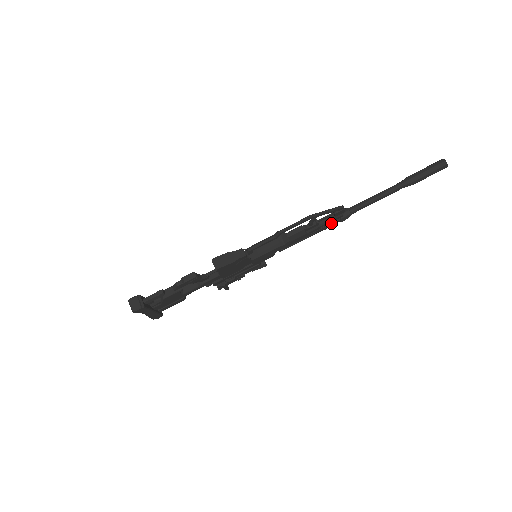
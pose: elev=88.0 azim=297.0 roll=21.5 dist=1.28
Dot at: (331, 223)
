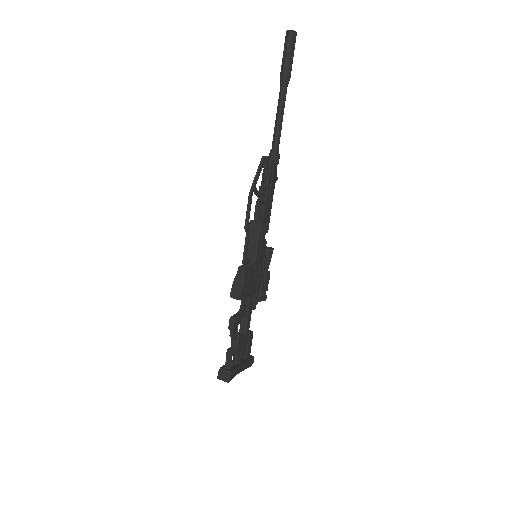
Dot at: (272, 175)
